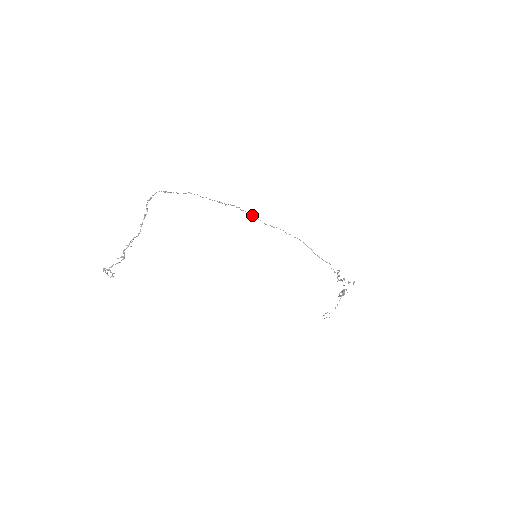
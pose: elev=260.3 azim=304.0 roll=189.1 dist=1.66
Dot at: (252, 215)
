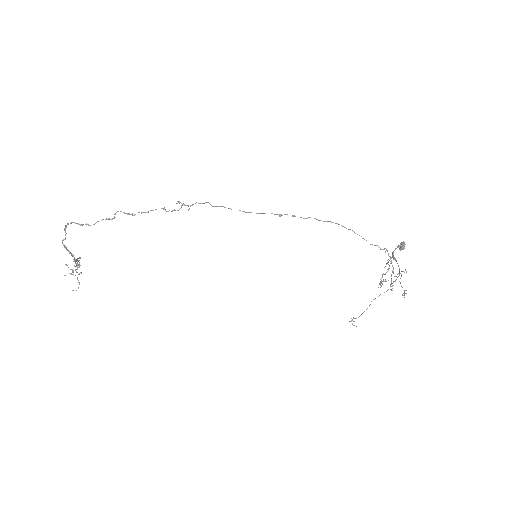
Dot at: occluded
